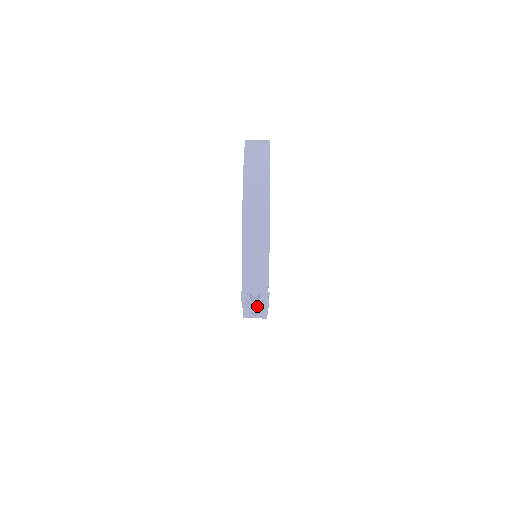
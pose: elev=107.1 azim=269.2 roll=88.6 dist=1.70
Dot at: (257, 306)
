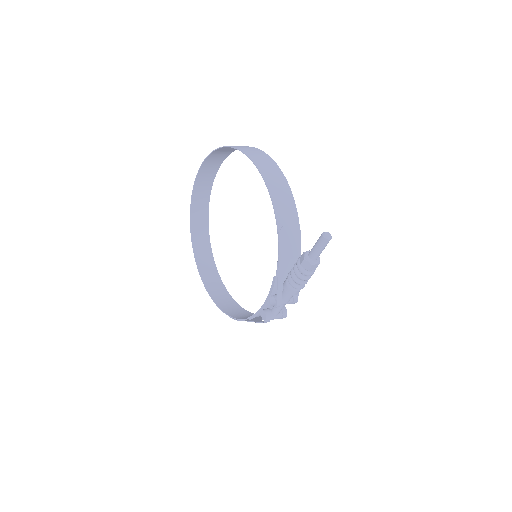
Dot at: (316, 266)
